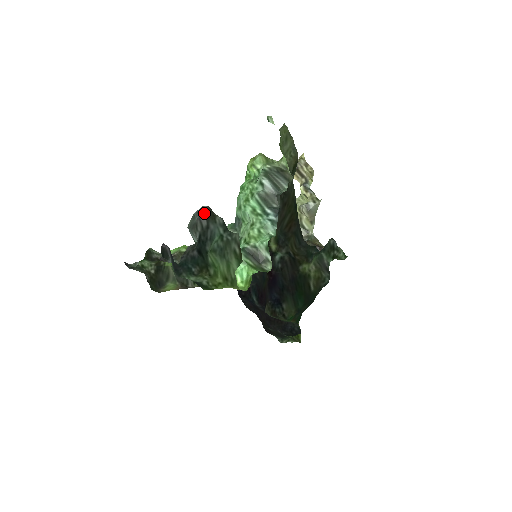
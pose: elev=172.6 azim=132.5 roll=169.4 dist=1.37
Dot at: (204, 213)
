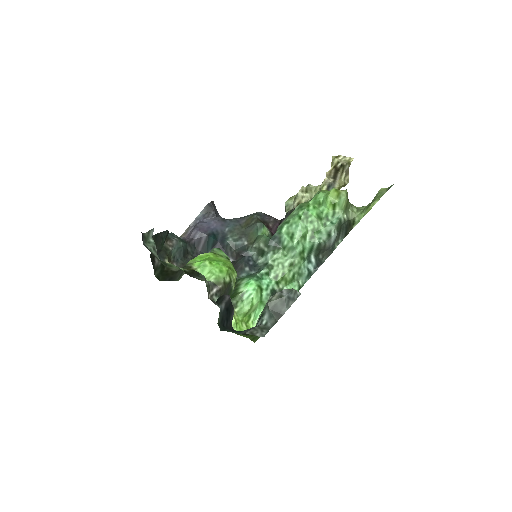
Dot at: (289, 290)
